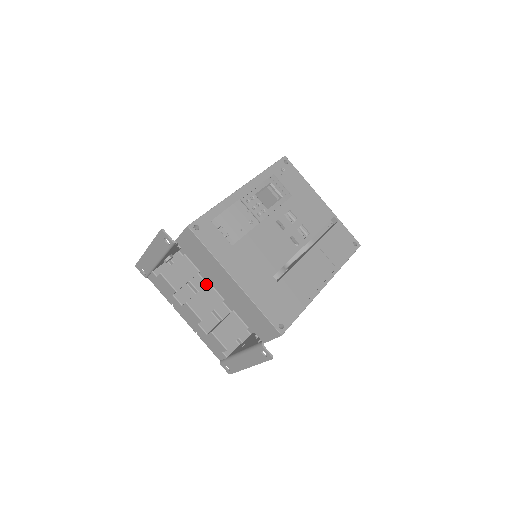
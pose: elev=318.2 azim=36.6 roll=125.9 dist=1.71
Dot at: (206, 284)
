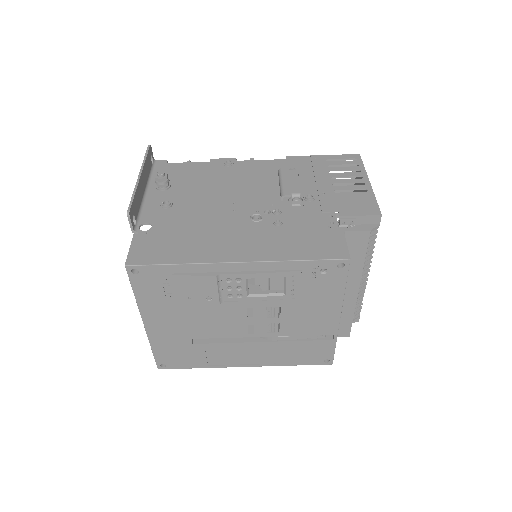
Dot at: occluded
